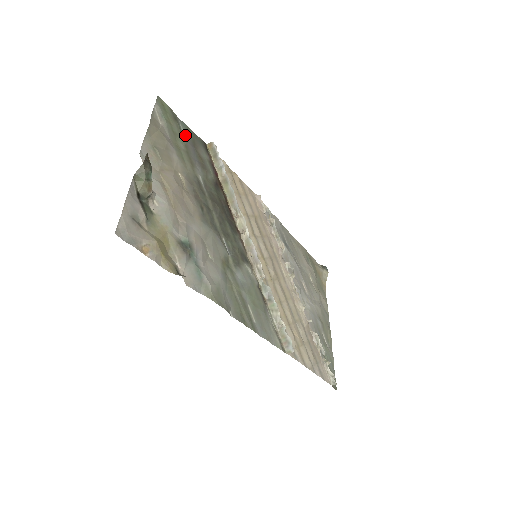
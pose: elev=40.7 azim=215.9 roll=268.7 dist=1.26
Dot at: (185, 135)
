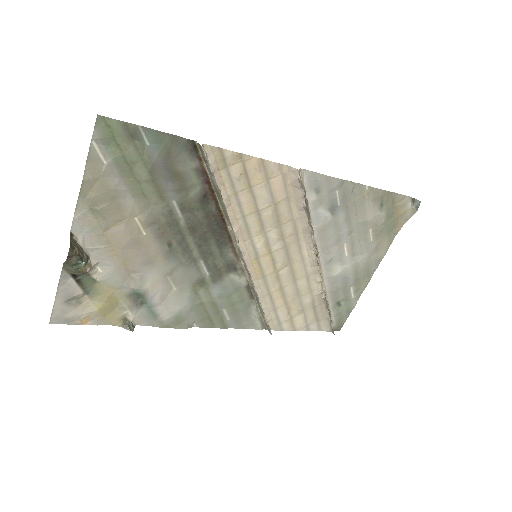
Dot at: (152, 152)
